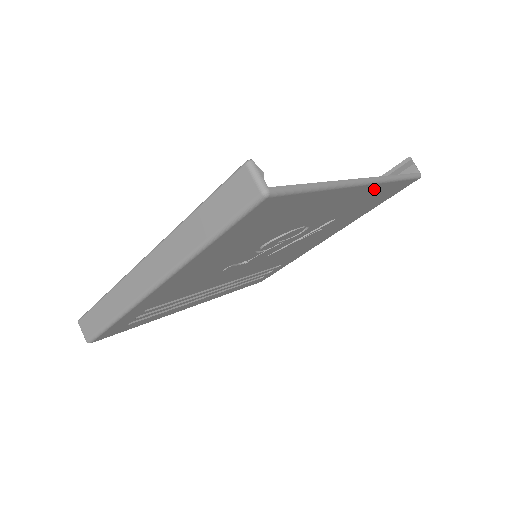
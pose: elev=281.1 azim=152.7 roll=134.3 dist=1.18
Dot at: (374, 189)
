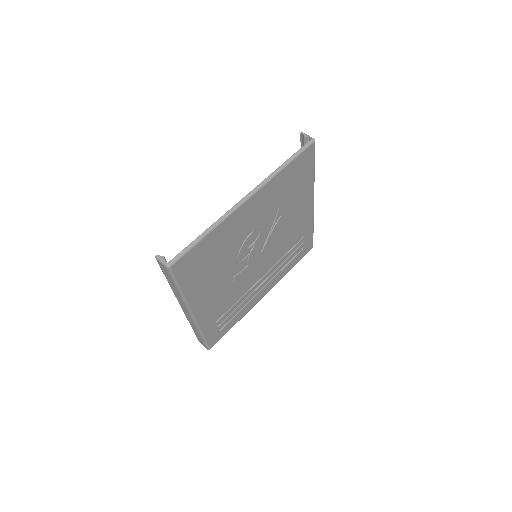
Dot at: (269, 187)
